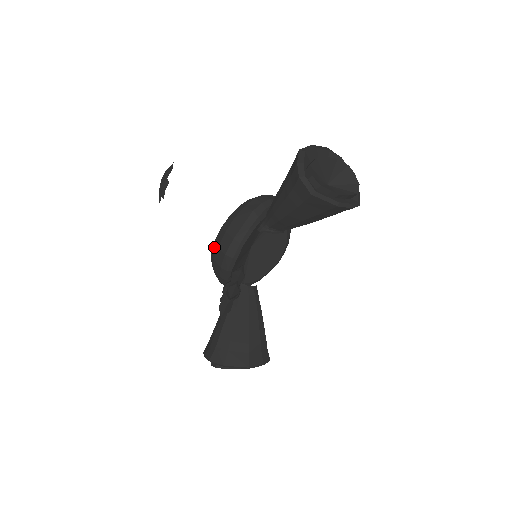
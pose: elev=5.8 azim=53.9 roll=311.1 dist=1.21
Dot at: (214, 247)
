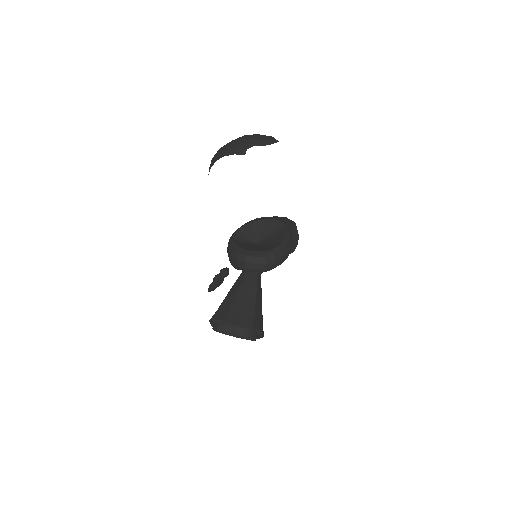
Dot at: occluded
